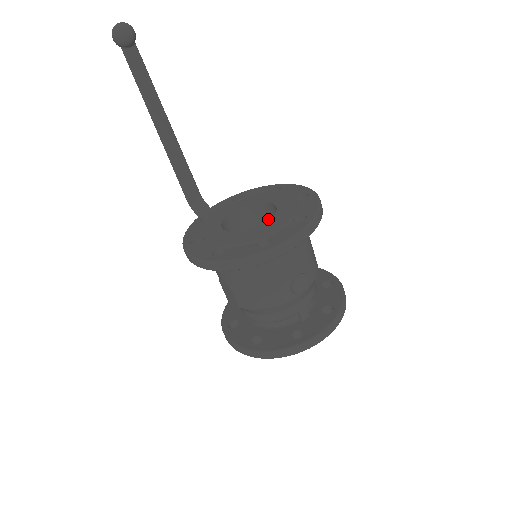
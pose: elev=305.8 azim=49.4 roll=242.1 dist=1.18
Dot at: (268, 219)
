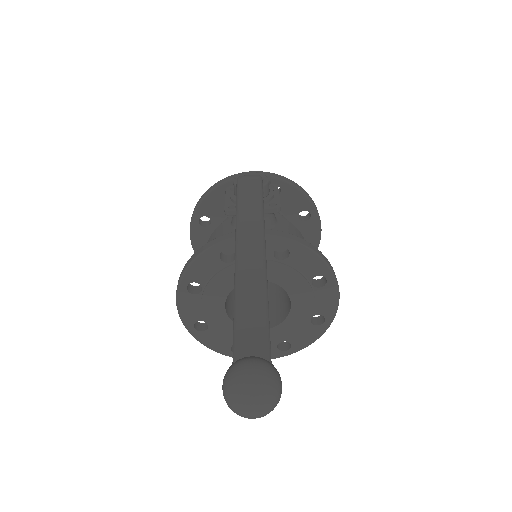
Dot at: occluded
